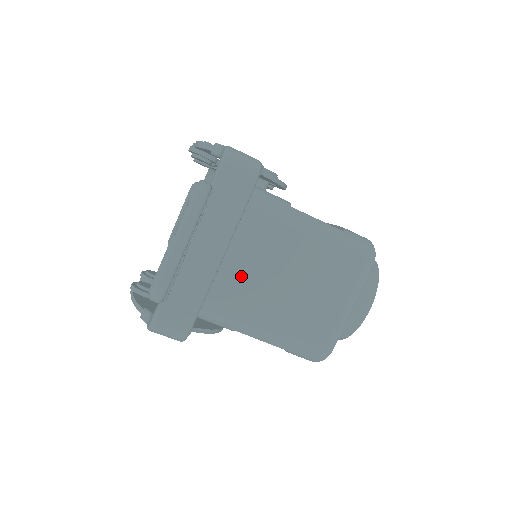
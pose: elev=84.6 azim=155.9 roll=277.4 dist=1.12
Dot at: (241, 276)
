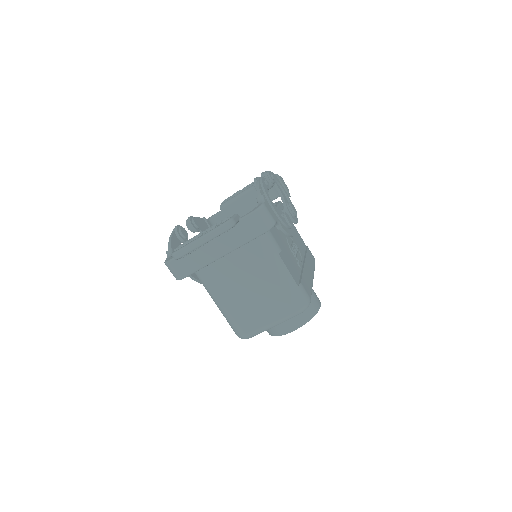
Dot at: (228, 270)
